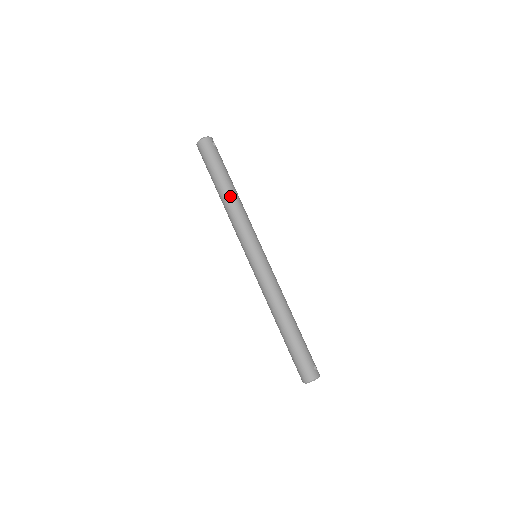
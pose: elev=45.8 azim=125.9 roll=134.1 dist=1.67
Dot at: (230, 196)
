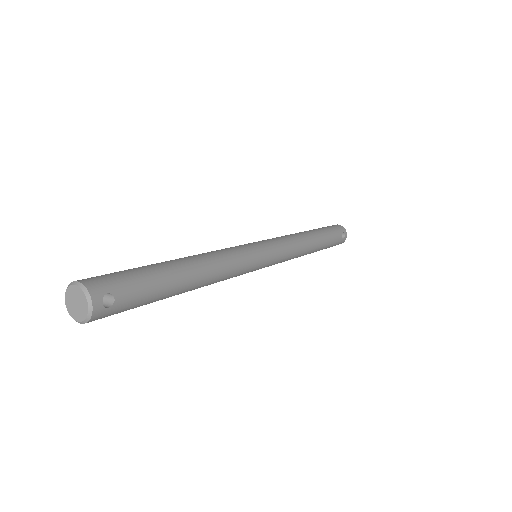
Dot at: occluded
